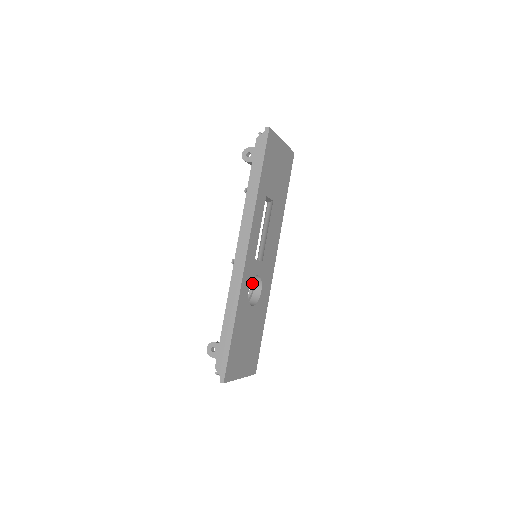
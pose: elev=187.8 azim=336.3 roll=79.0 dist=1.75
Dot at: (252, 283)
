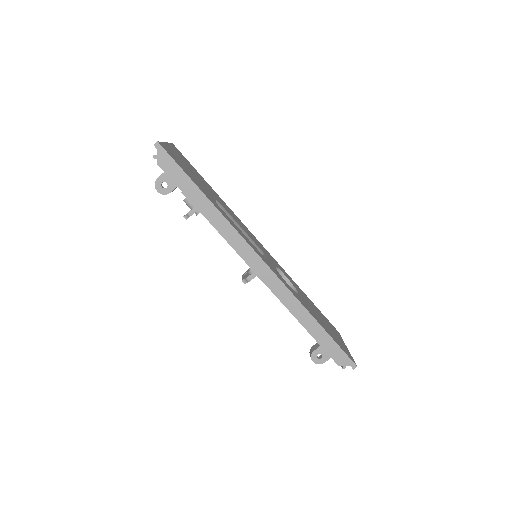
Dot at: occluded
